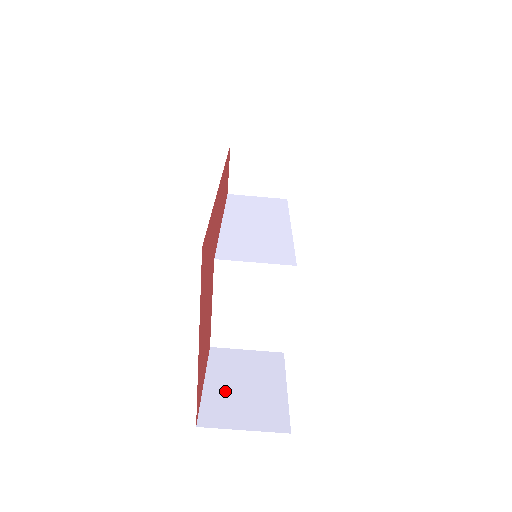
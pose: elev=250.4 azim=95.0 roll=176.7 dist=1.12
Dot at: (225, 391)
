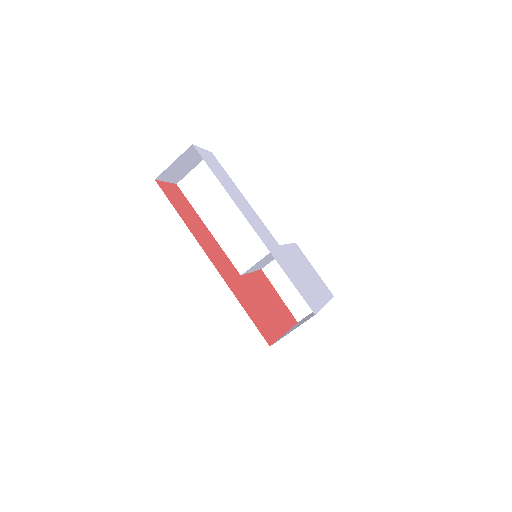
Dot at: (292, 294)
